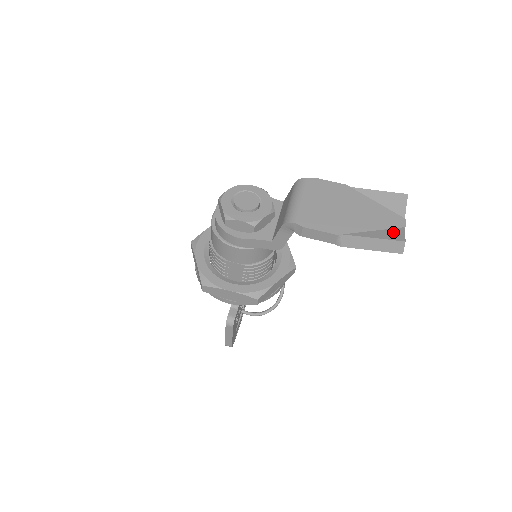
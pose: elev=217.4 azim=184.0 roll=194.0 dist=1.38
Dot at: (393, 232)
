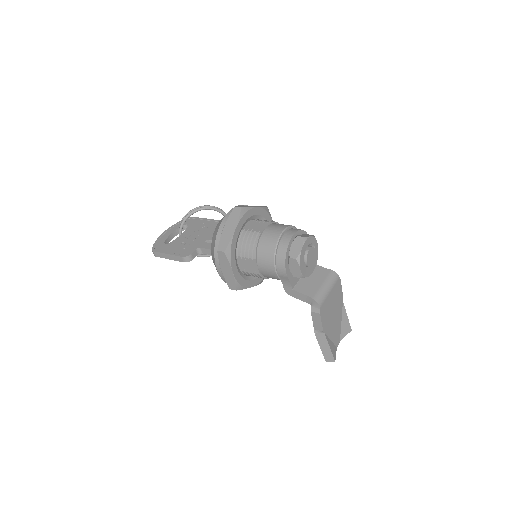
Dot at: (334, 349)
